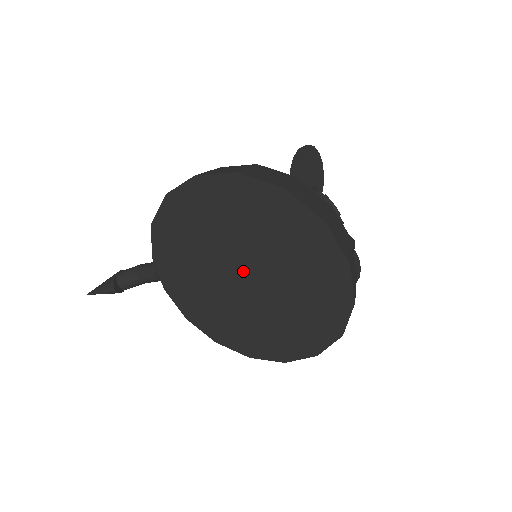
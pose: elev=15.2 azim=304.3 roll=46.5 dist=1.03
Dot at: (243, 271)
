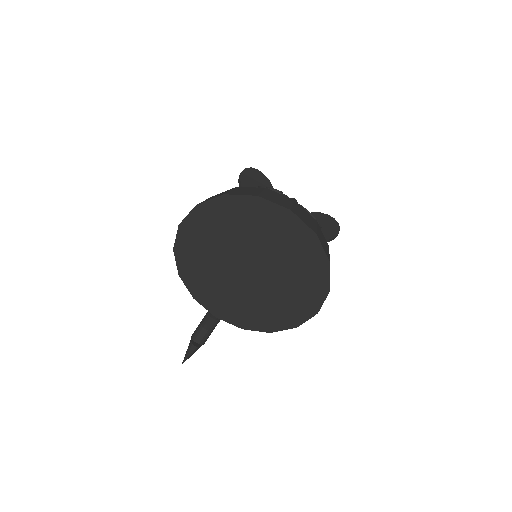
Dot at: (245, 265)
